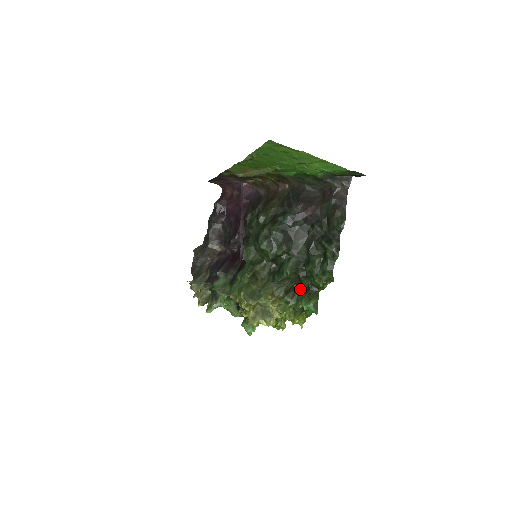
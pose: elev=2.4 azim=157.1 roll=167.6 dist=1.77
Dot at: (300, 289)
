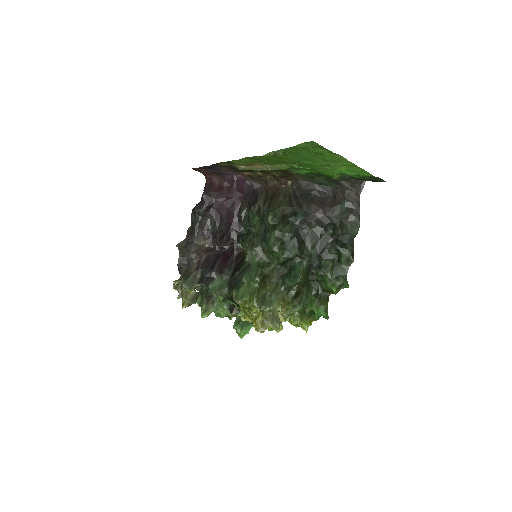
Dot at: (308, 293)
